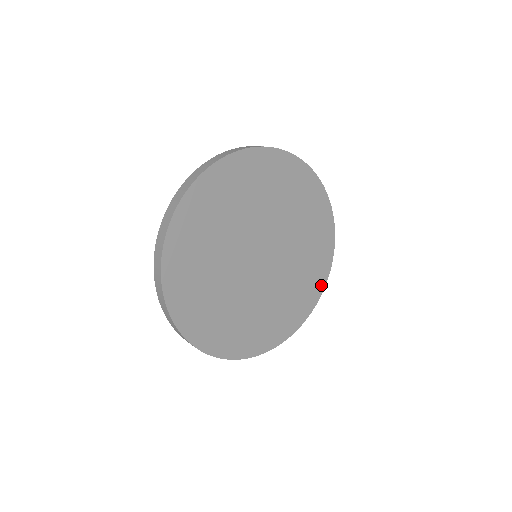
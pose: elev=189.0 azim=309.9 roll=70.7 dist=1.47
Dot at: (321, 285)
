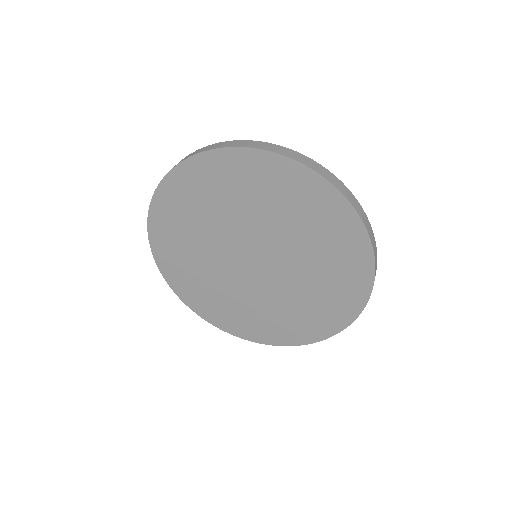
Dot at: (360, 300)
